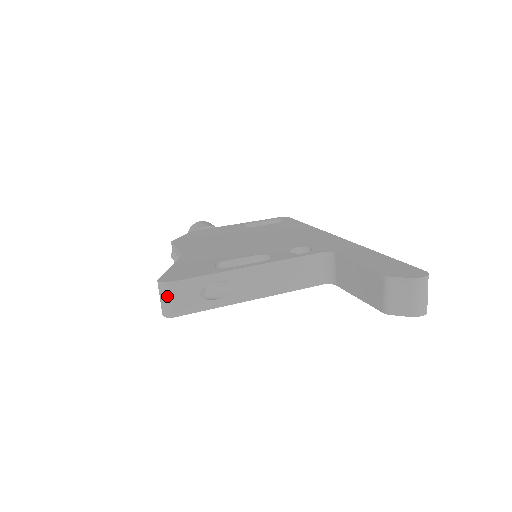
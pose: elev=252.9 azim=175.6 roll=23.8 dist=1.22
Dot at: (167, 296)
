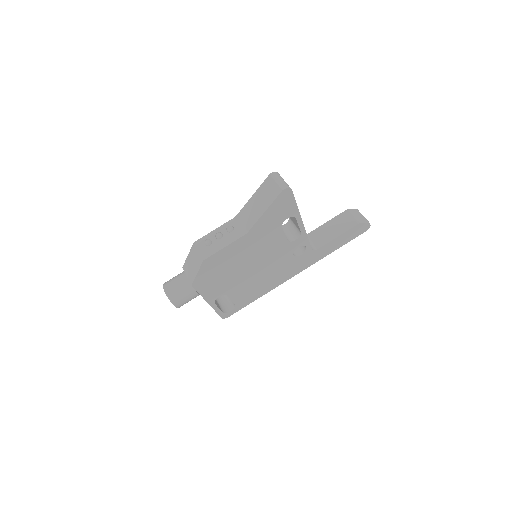
Dot at: (282, 178)
